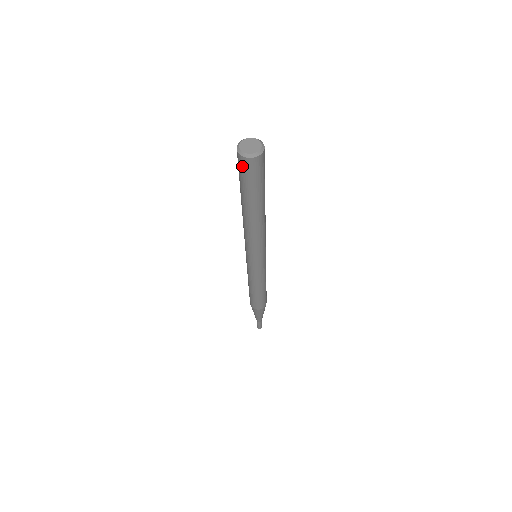
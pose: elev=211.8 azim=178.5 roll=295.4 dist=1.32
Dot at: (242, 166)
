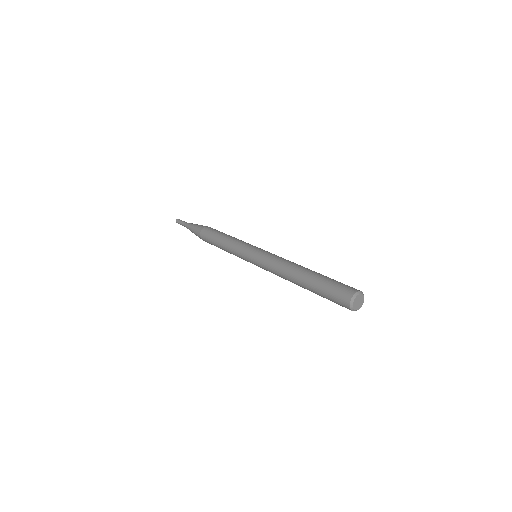
Dot at: occluded
